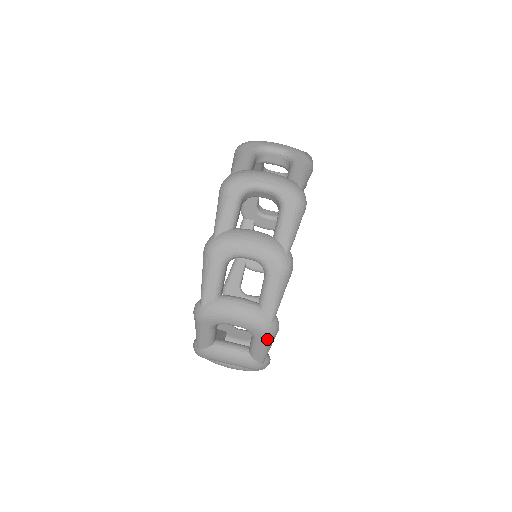
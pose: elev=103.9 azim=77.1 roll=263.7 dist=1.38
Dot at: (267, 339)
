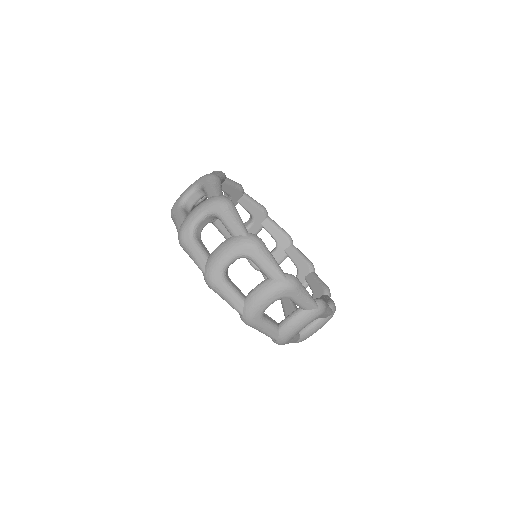
Dot at: occluded
